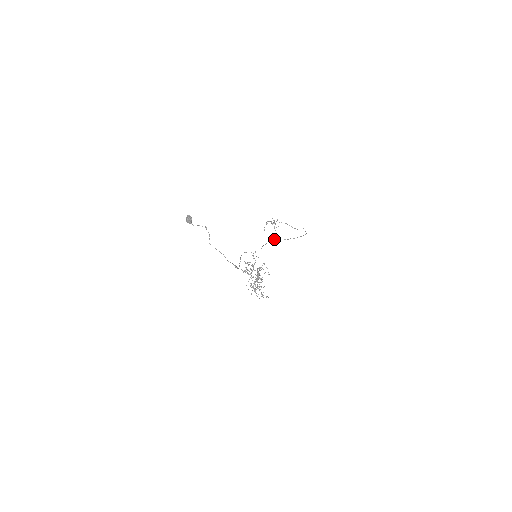
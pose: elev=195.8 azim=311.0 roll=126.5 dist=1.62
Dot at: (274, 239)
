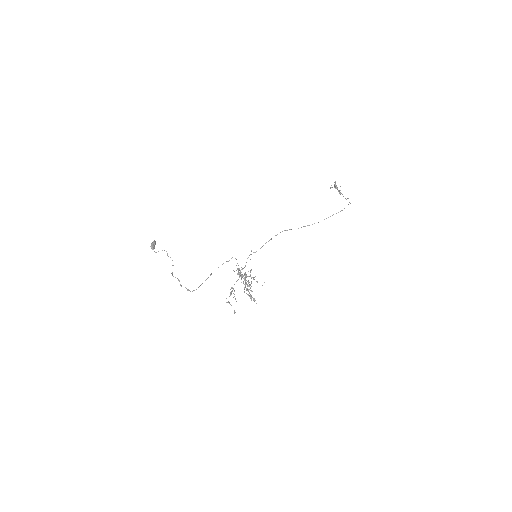
Dot at: occluded
